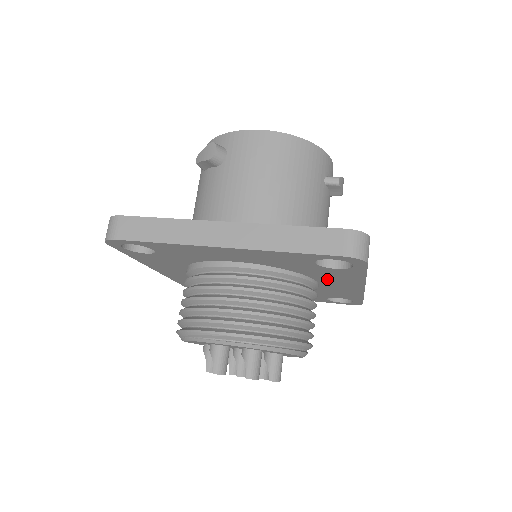
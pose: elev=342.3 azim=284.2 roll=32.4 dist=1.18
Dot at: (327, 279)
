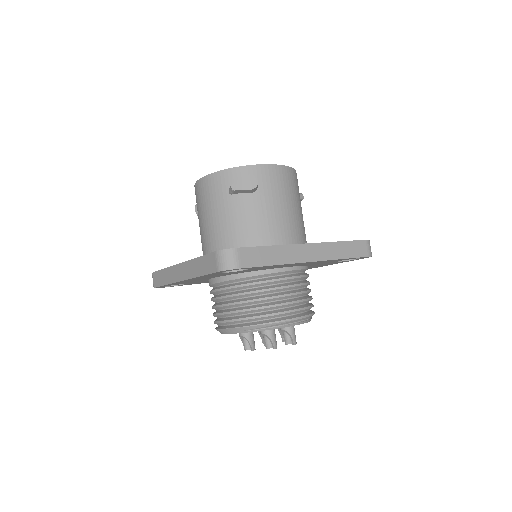
Dot at: (314, 266)
